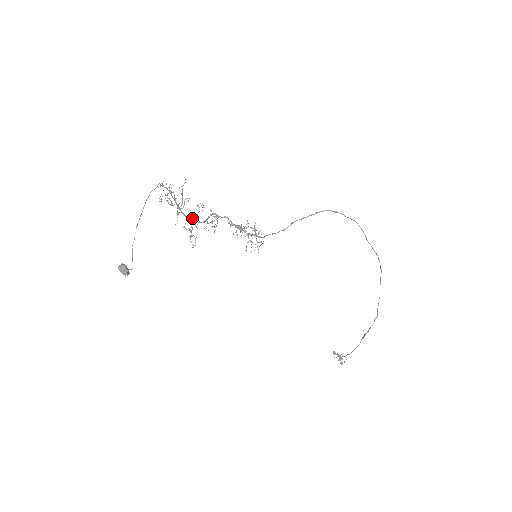
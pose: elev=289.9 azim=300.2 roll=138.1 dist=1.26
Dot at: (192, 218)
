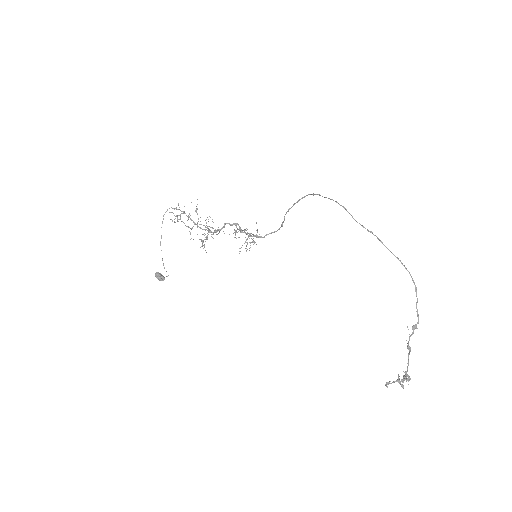
Dot at: (208, 230)
